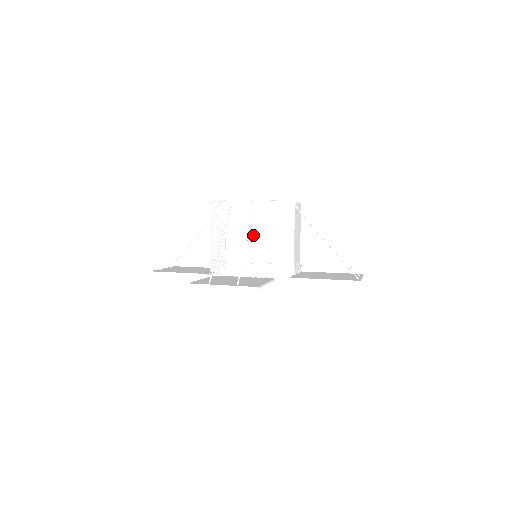
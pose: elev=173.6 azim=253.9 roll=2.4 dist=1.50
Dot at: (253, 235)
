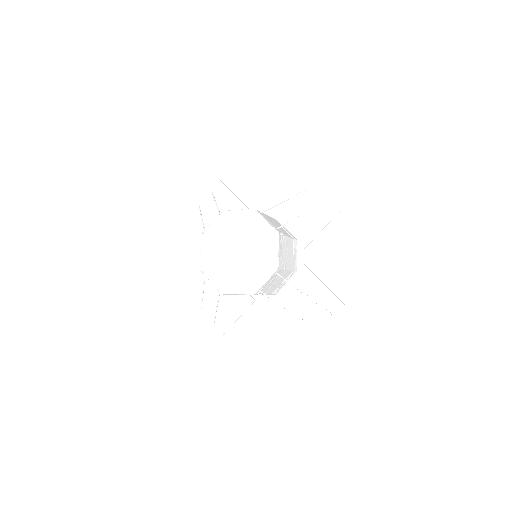
Dot at: occluded
